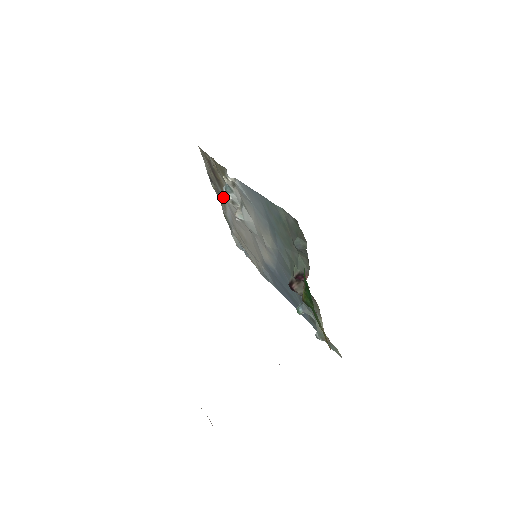
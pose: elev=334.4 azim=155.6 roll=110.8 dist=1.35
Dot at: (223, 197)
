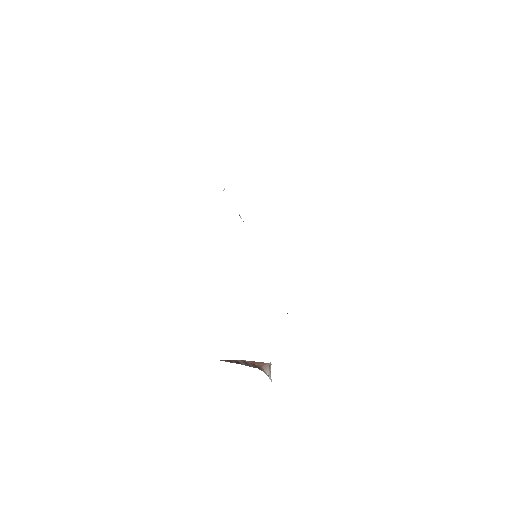
Dot at: occluded
